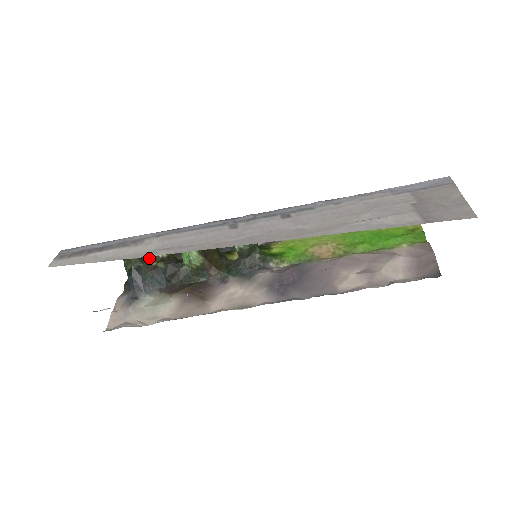
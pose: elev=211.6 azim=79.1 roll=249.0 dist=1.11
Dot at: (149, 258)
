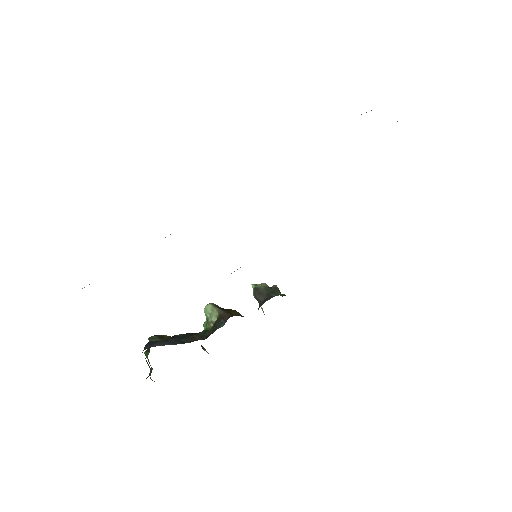
Dot at: occluded
